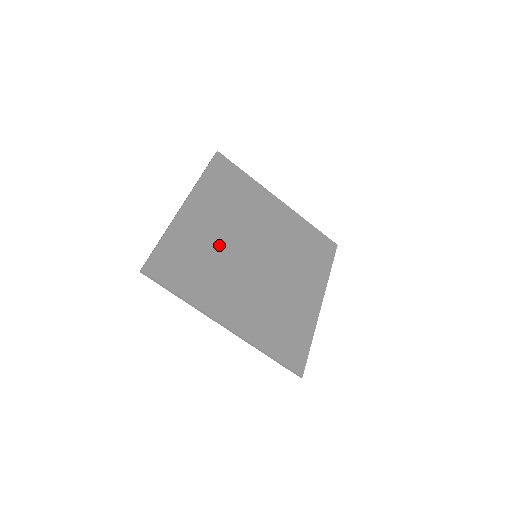
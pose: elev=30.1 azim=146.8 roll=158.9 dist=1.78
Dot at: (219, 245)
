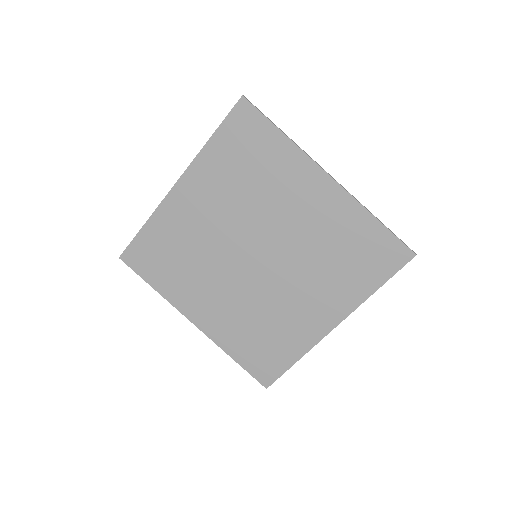
Dot at: (207, 239)
